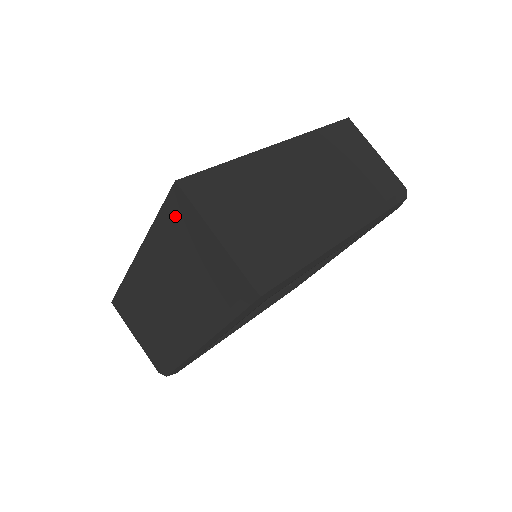
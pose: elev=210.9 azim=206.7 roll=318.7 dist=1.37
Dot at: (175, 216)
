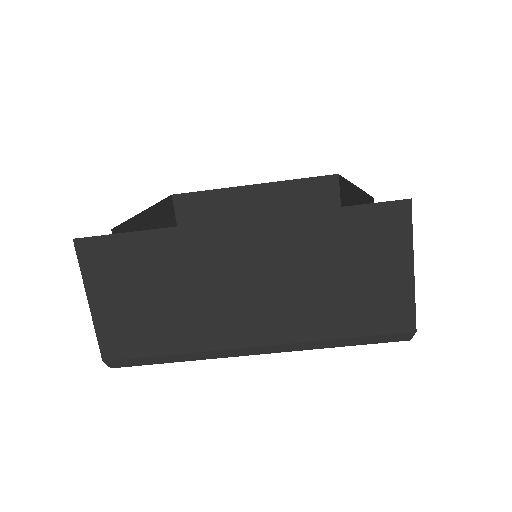
Dot at: (372, 225)
